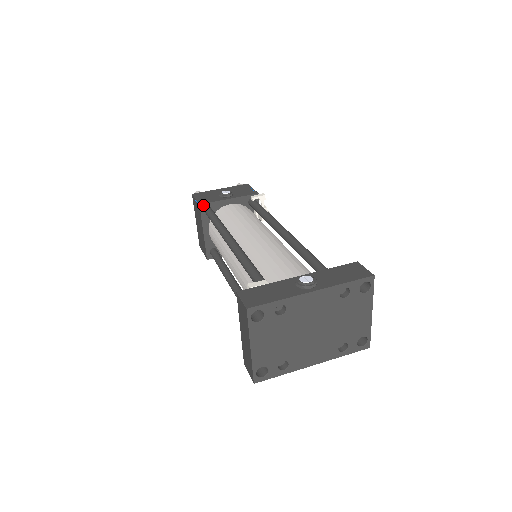
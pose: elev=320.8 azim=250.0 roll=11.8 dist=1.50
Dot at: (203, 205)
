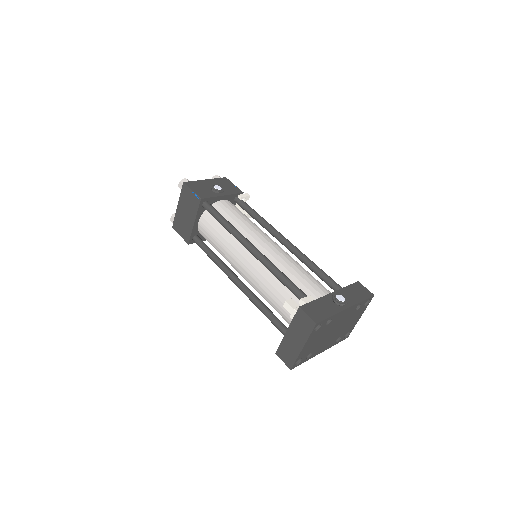
Dot at: (203, 199)
